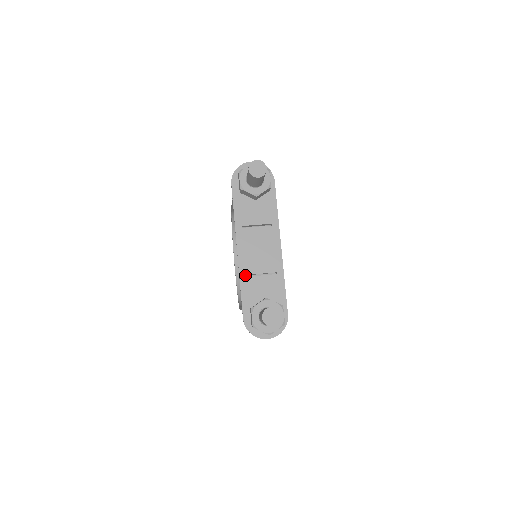
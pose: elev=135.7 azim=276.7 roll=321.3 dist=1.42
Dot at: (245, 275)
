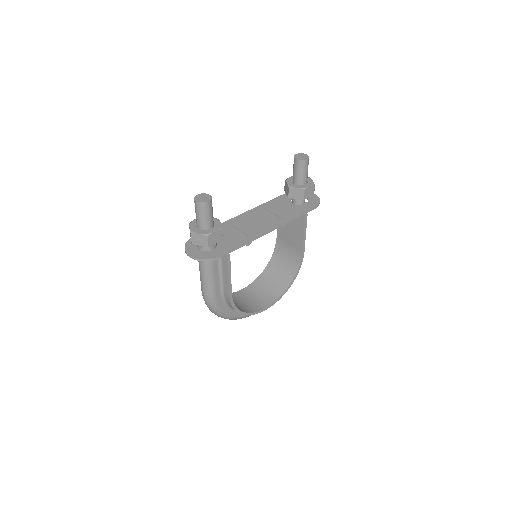
Dot at: (229, 223)
